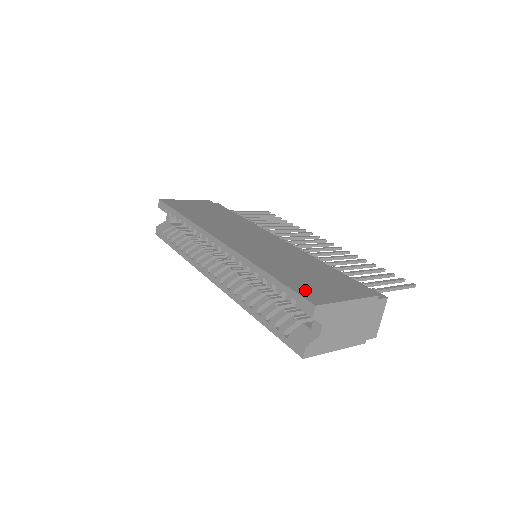
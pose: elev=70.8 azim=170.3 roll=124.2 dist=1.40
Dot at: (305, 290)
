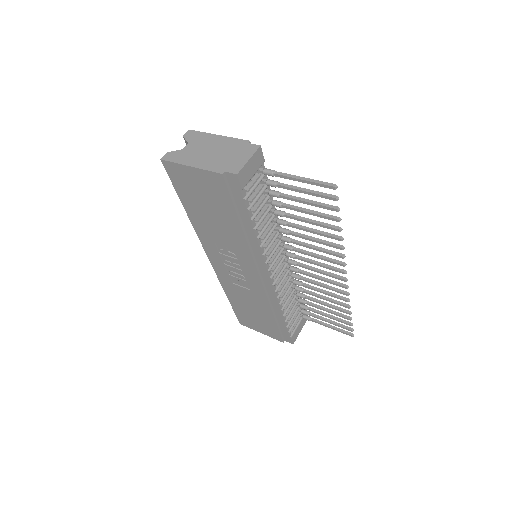
Dot at: occluded
